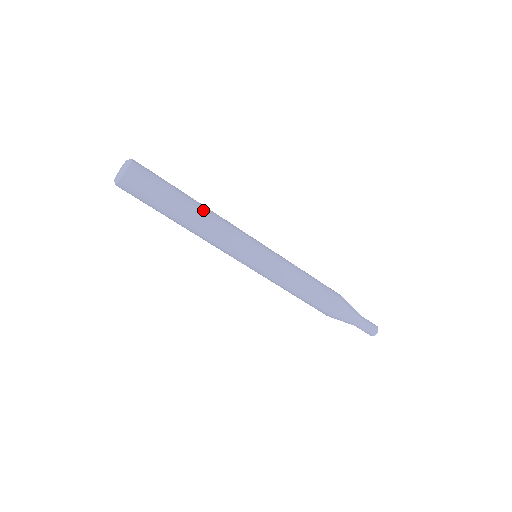
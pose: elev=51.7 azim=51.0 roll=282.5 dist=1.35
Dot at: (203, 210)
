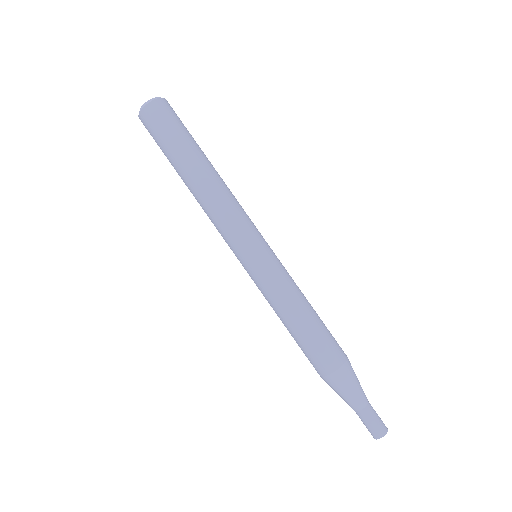
Dot at: occluded
